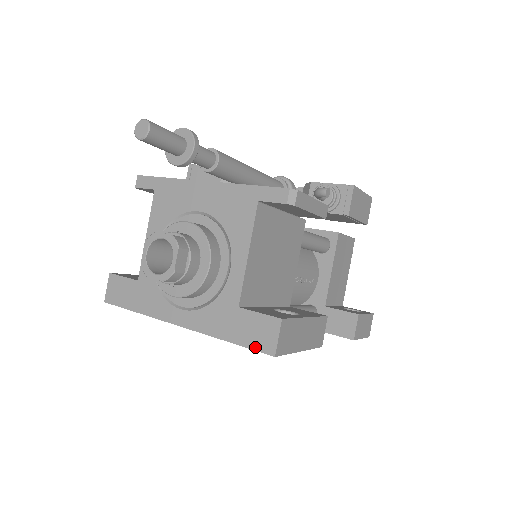
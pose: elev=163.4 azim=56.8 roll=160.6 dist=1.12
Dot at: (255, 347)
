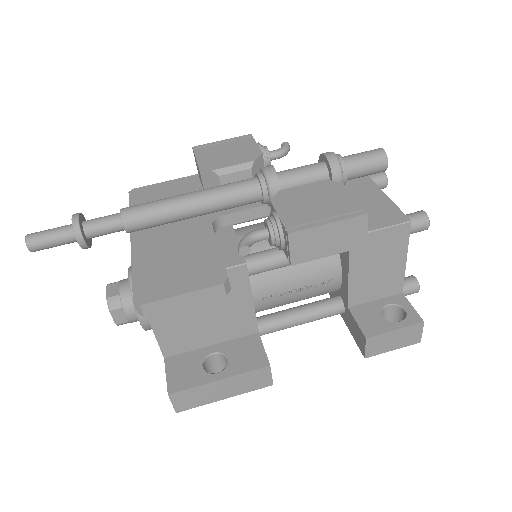
Dot at: occluded
